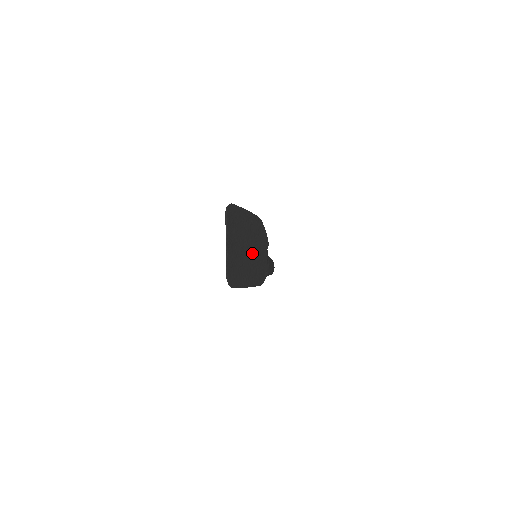
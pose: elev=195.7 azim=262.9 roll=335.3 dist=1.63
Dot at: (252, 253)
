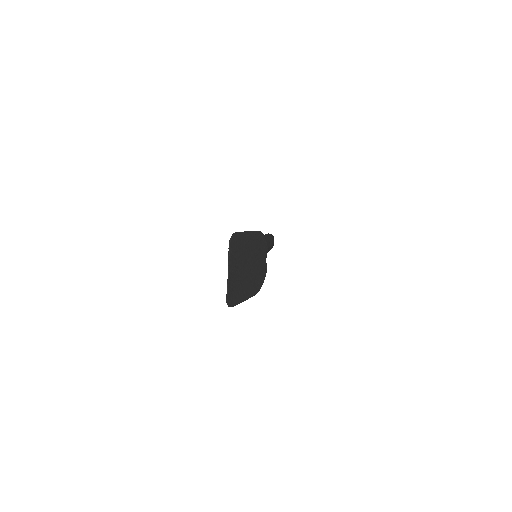
Dot at: (251, 269)
